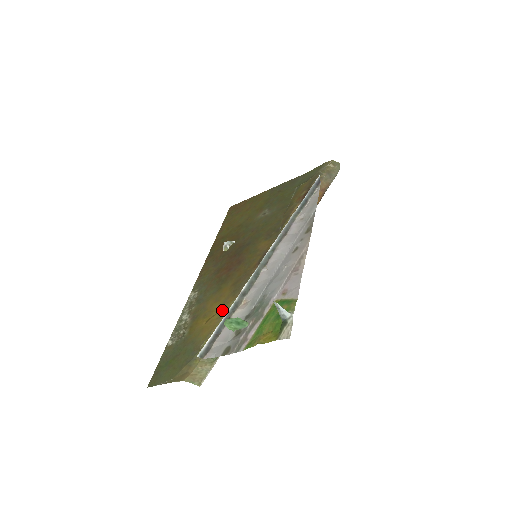
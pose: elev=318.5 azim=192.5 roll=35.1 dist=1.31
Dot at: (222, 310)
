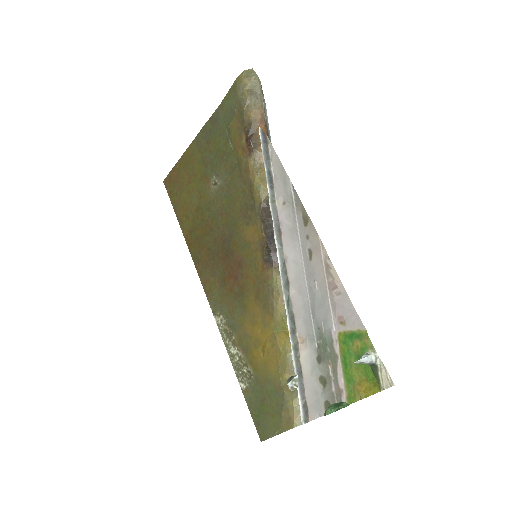
Dot at: (270, 335)
